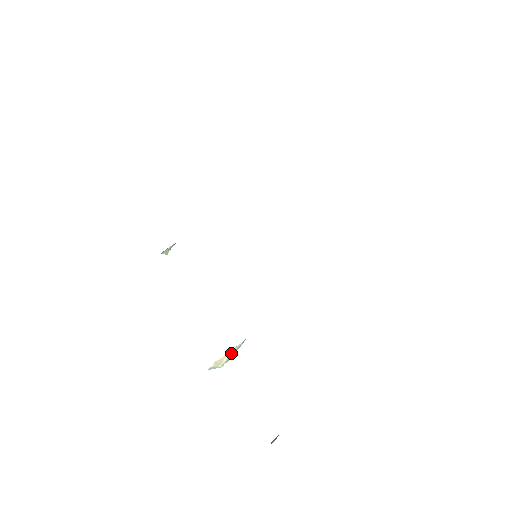
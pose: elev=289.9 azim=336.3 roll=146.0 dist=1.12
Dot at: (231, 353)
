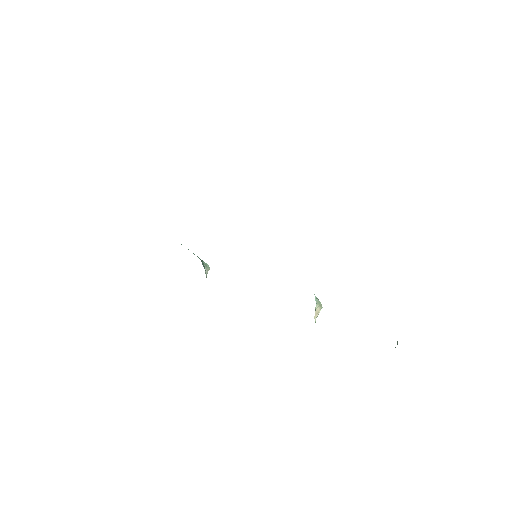
Dot at: (317, 307)
